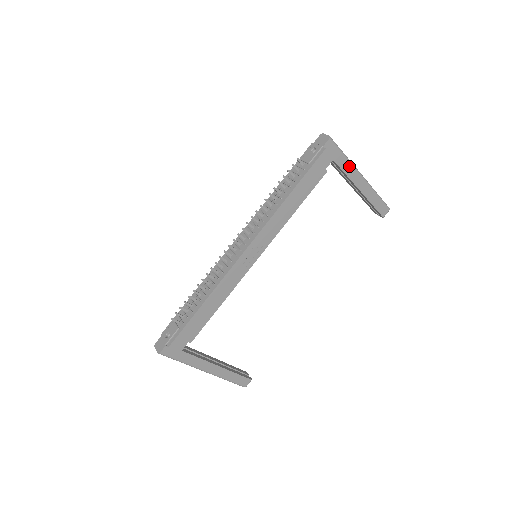
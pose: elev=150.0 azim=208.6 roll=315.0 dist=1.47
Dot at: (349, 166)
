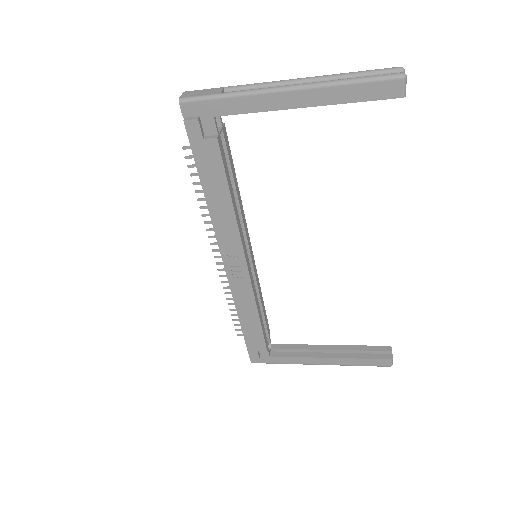
Dot at: (245, 100)
